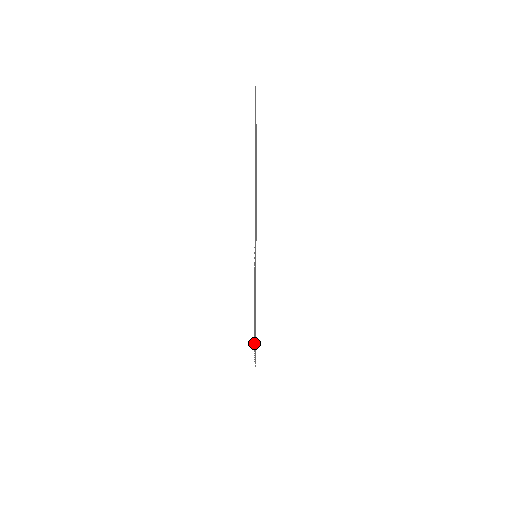
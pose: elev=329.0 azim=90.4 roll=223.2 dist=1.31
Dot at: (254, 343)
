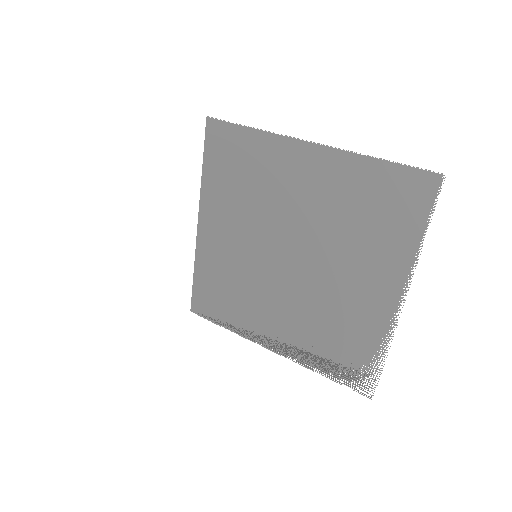
Dot at: (336, 372)
